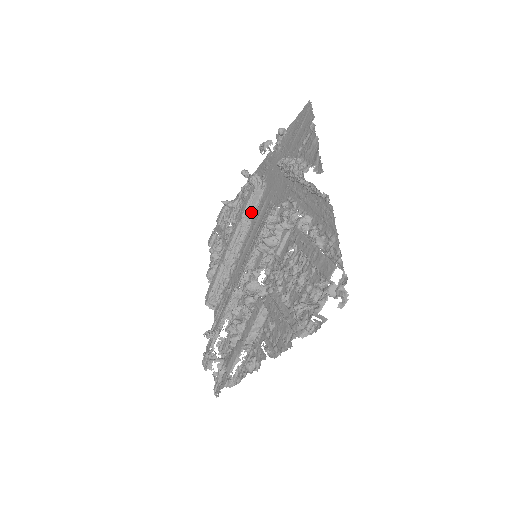
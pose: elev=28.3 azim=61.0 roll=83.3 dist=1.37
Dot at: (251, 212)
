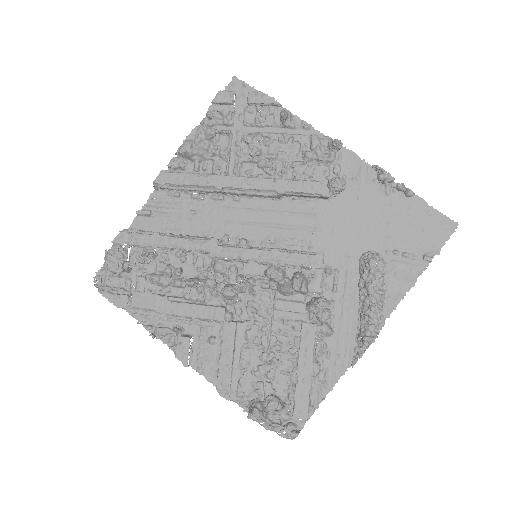
Dot at: (295, 195)
